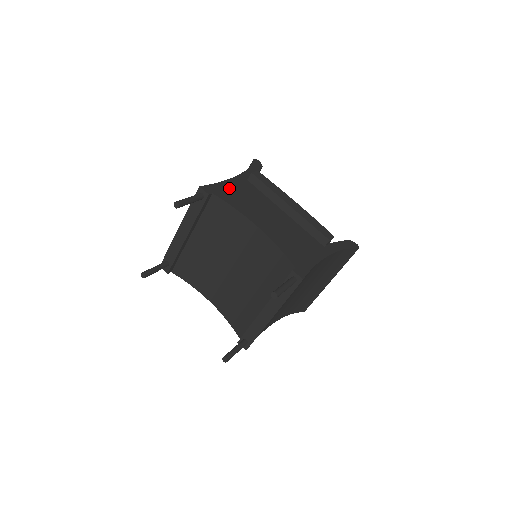
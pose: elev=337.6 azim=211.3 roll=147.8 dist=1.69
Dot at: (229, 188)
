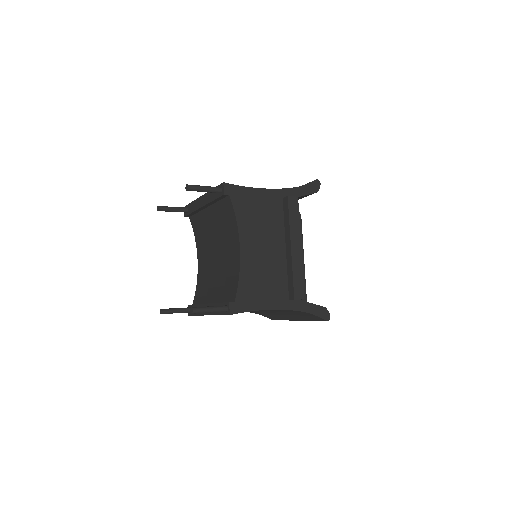
Dot at: (253, 197)
